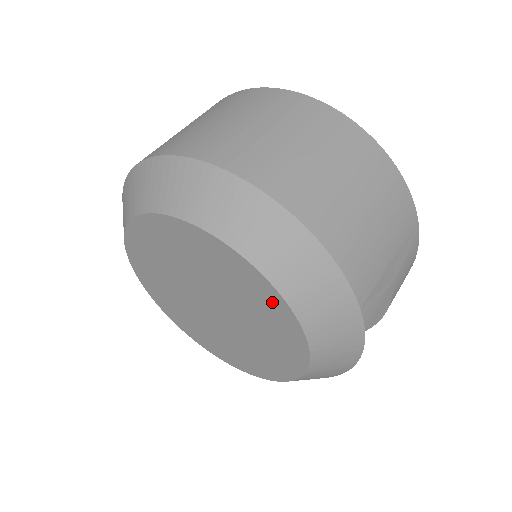
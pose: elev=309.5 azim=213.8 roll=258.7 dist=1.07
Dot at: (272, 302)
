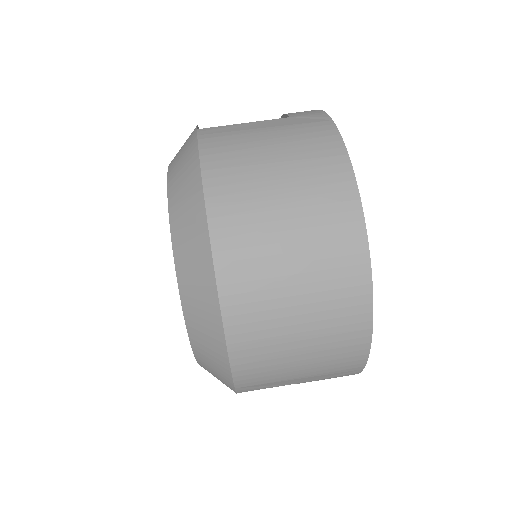
Dot at: occluded
